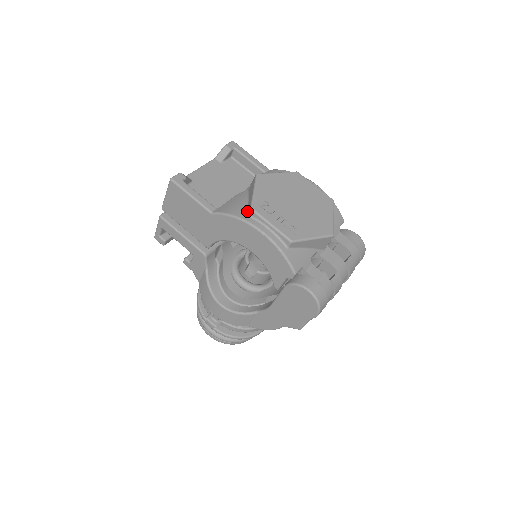
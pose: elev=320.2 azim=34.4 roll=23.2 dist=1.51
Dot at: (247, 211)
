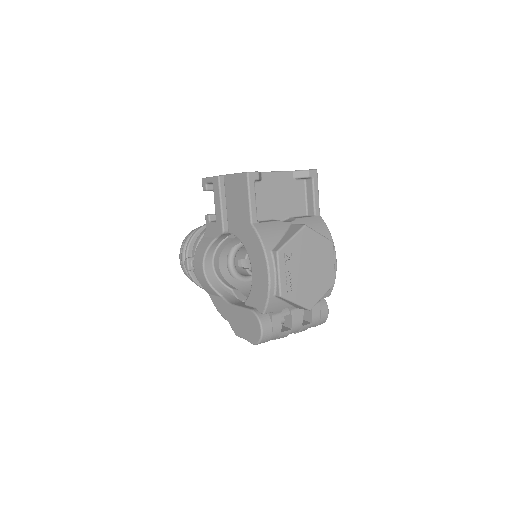
Dot at: (274, 248)
